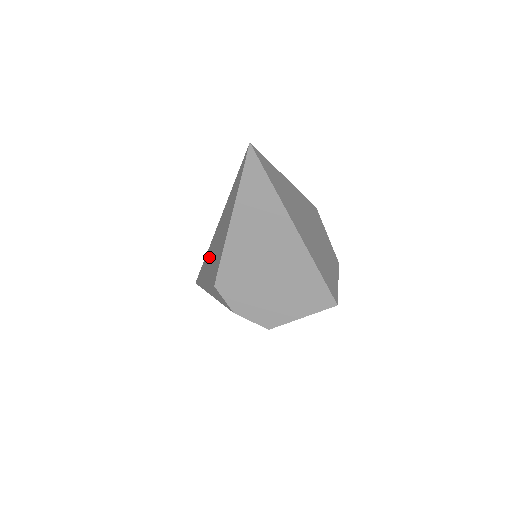
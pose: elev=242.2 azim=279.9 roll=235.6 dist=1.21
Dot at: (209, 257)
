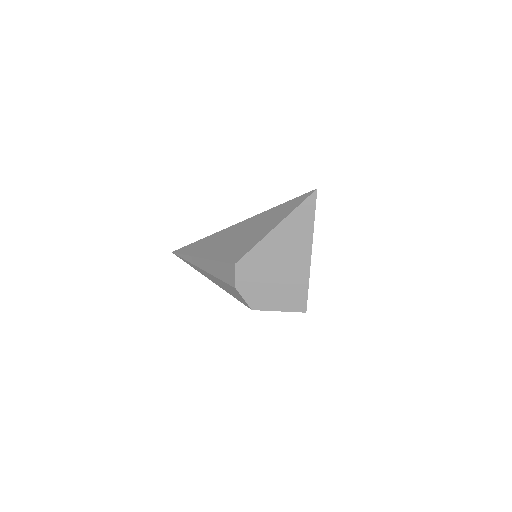
Dot at: (217, 240)
